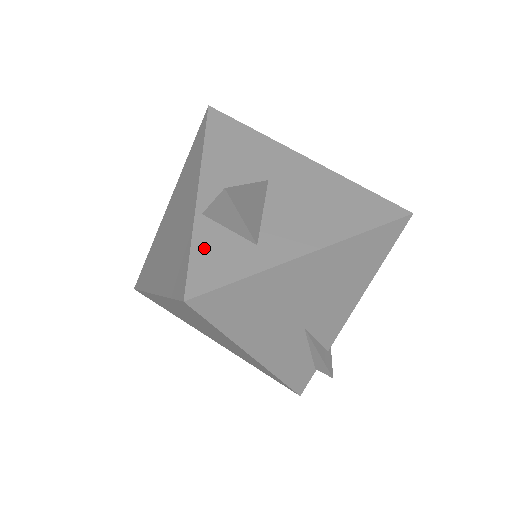
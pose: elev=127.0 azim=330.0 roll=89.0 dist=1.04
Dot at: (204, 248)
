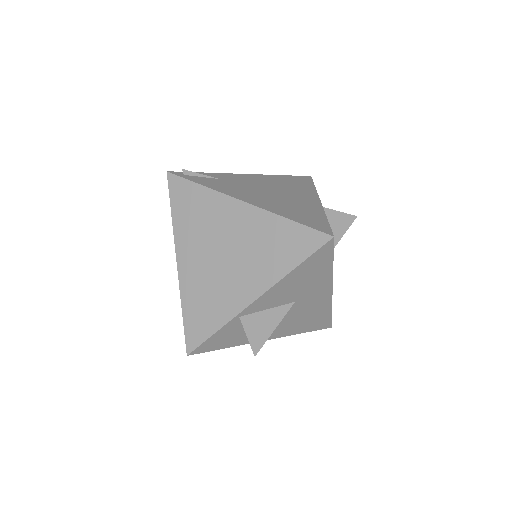
Dot at: (221, 334)
